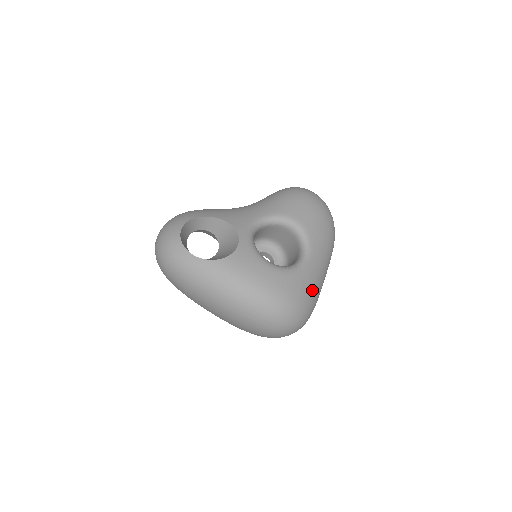
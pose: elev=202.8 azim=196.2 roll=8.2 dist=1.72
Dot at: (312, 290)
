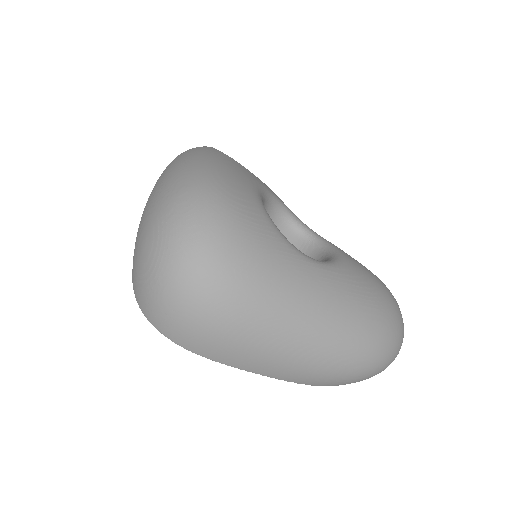
Dot at: (264, 267)
